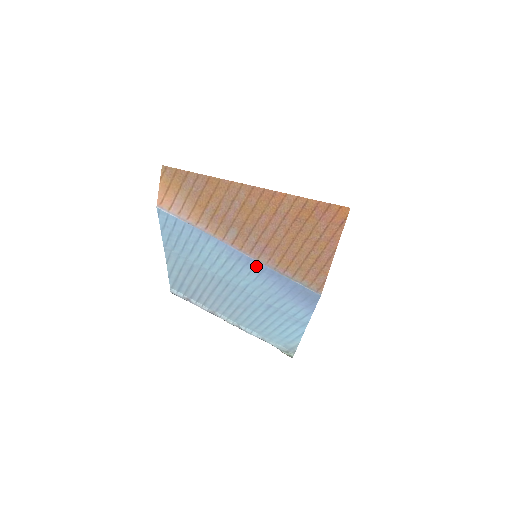
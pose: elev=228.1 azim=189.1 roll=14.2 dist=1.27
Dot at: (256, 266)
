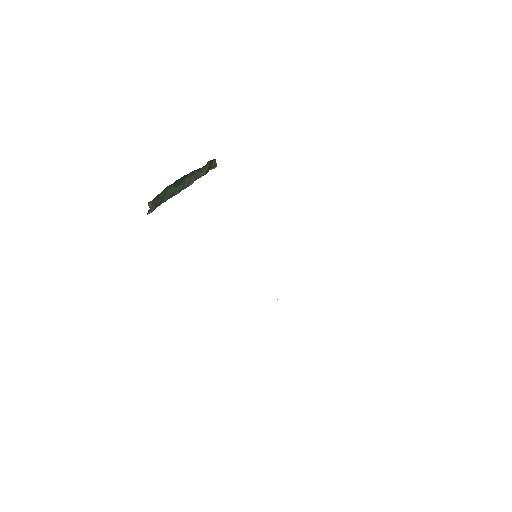
Dot at: occluded
